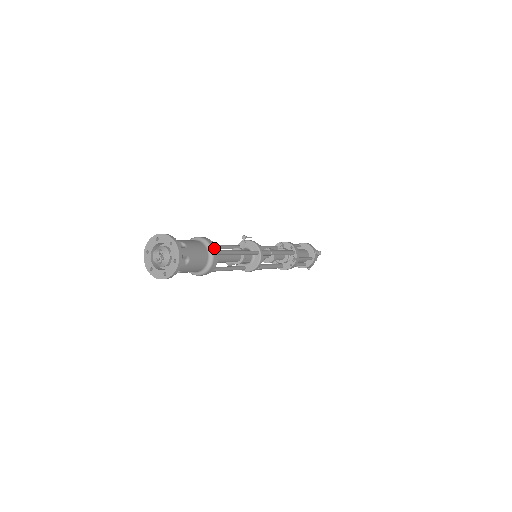
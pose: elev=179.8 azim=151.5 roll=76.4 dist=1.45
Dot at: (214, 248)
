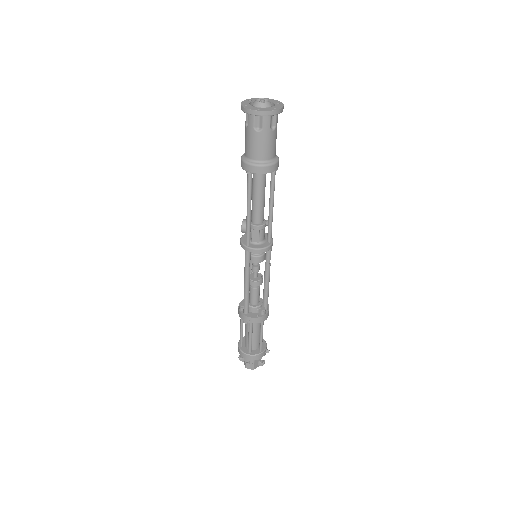
Dot at: occluded
